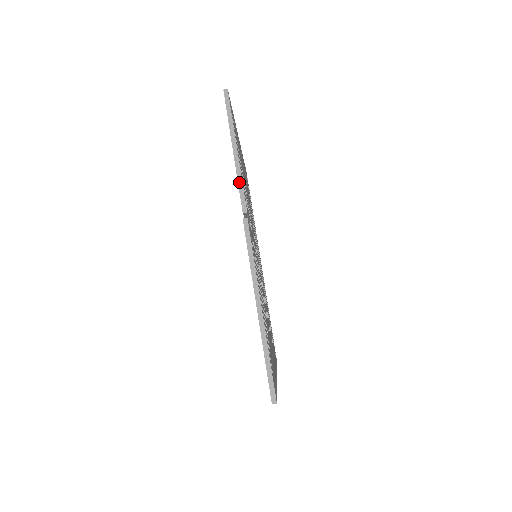
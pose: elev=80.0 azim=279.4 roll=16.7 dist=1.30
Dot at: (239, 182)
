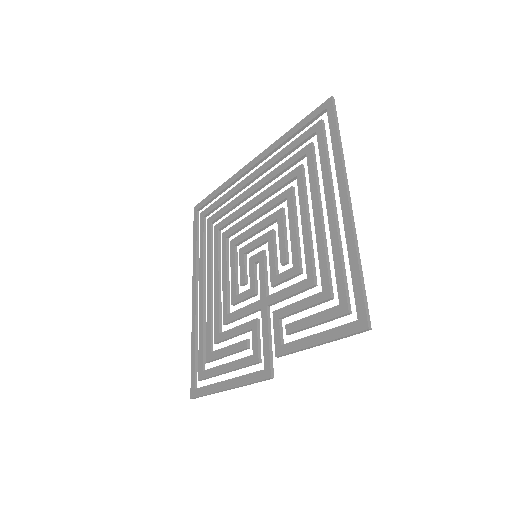
Dot at: occluded
